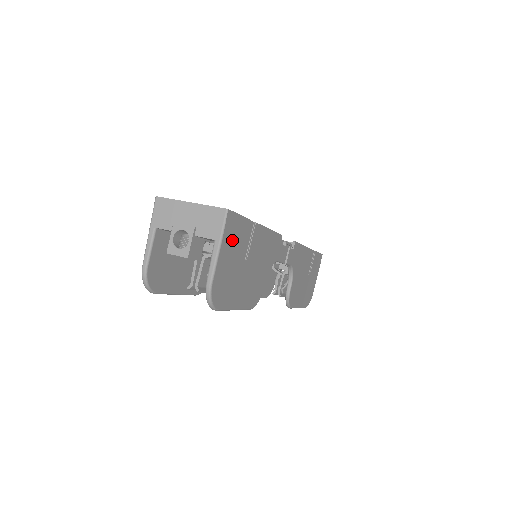
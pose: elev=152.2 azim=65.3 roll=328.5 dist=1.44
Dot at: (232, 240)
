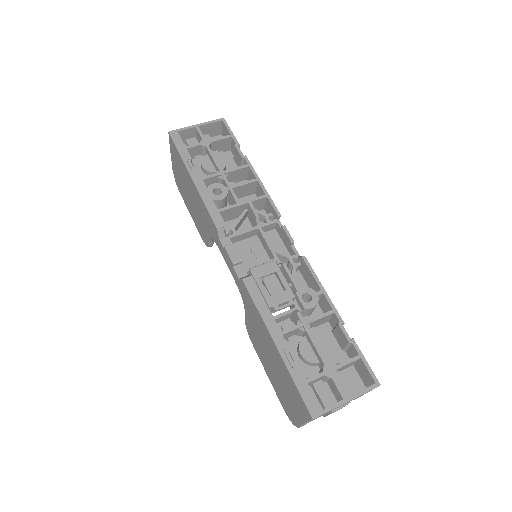
Dot at: occluded
